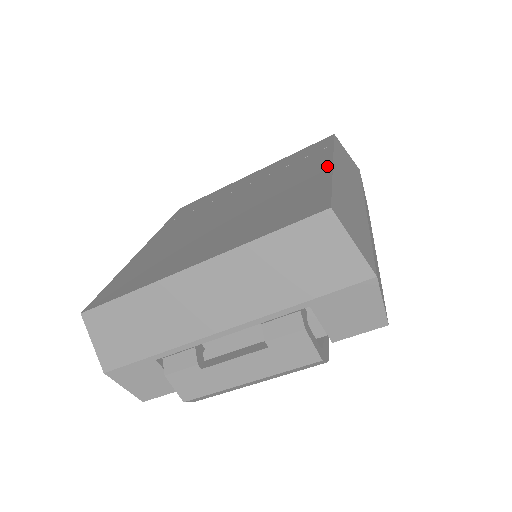
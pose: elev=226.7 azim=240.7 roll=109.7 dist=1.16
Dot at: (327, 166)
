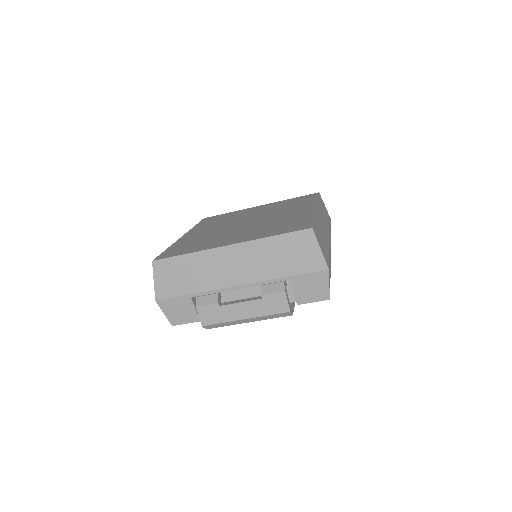
Dot at: (312, 209)
